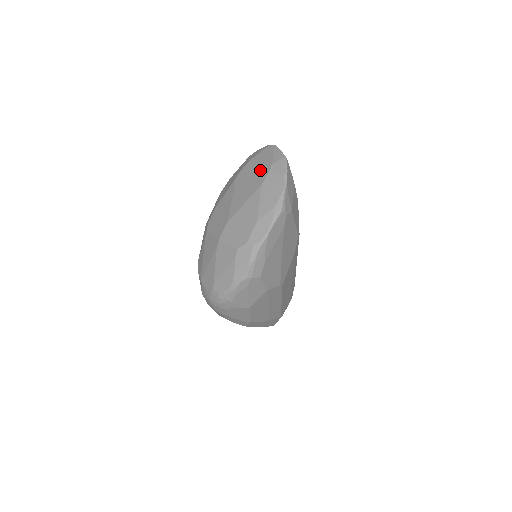
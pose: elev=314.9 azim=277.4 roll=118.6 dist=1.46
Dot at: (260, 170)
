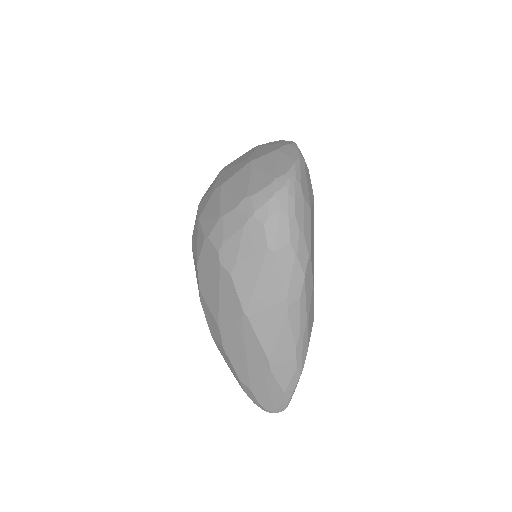
Dot at: (245, 153)
